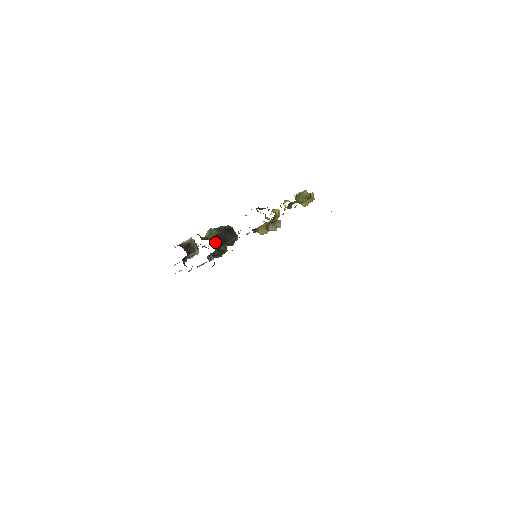
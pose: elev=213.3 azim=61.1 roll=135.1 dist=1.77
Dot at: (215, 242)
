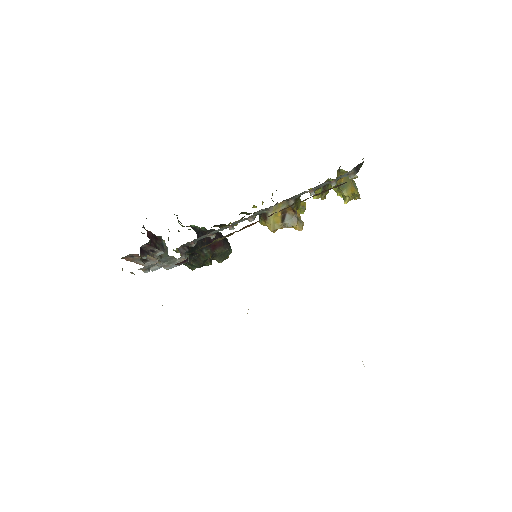
Dot at: (198, 235)
